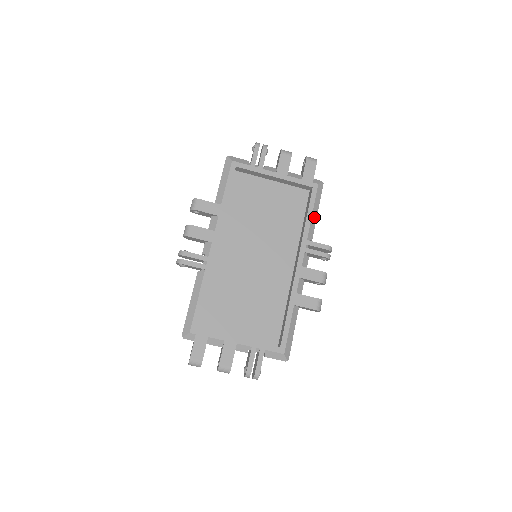
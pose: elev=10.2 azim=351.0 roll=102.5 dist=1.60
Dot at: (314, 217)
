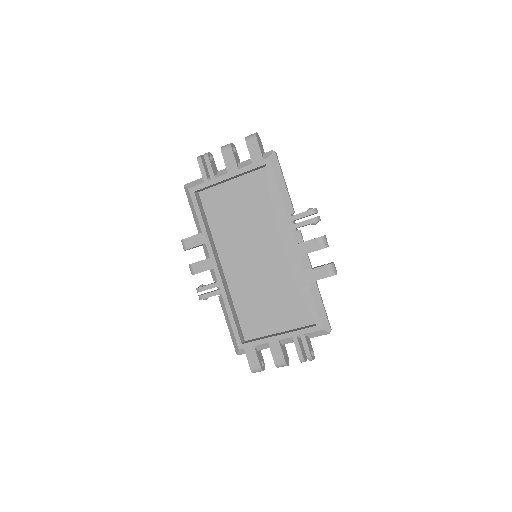
Dot at: (283, 191)
